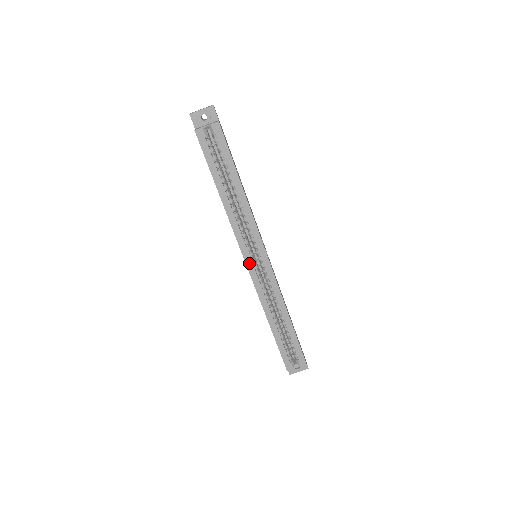
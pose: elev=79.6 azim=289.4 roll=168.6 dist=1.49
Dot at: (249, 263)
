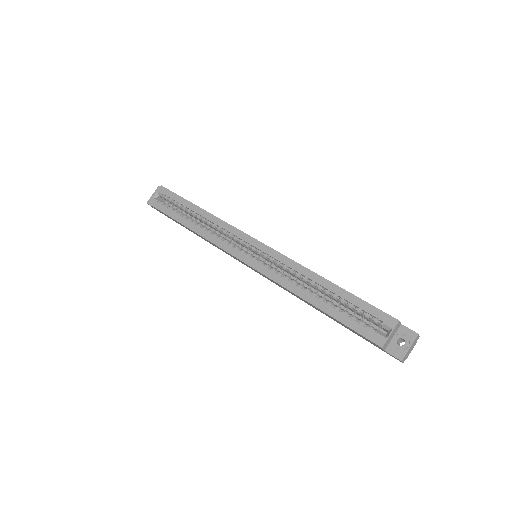
Dot at: (245, 259)
